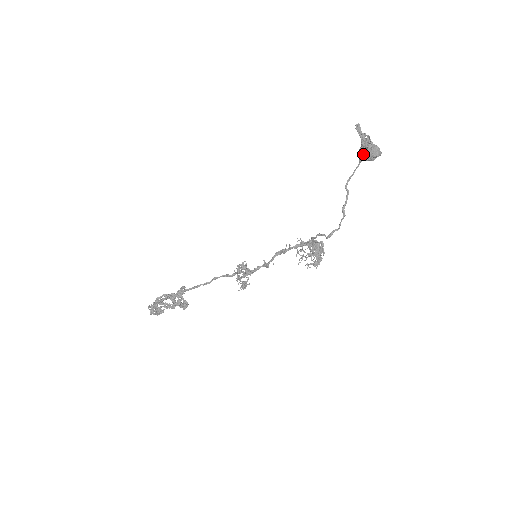
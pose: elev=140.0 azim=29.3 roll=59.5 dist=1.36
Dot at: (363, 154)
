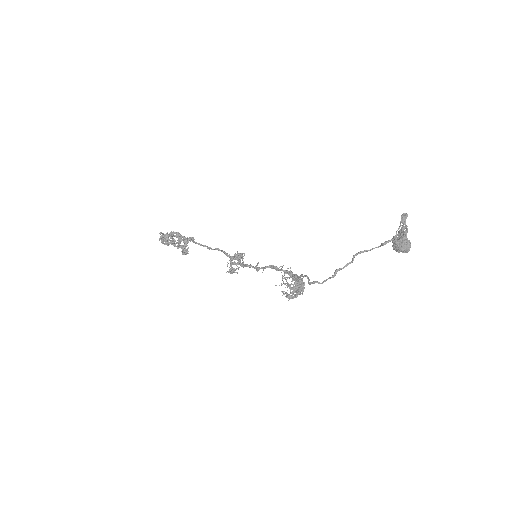
Dot at: (388, 240)
